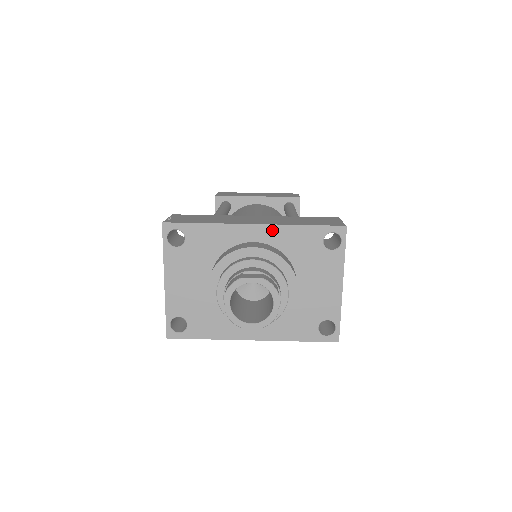
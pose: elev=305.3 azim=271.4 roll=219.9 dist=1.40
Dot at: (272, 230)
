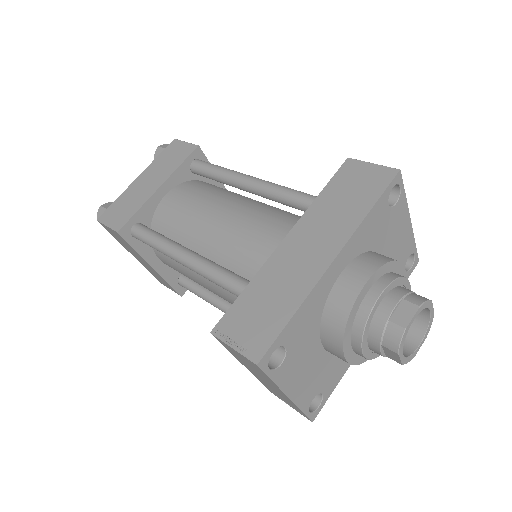
Dot at: (350, 245)
